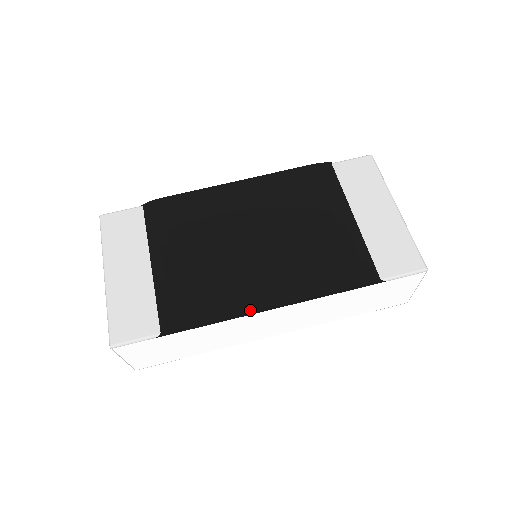
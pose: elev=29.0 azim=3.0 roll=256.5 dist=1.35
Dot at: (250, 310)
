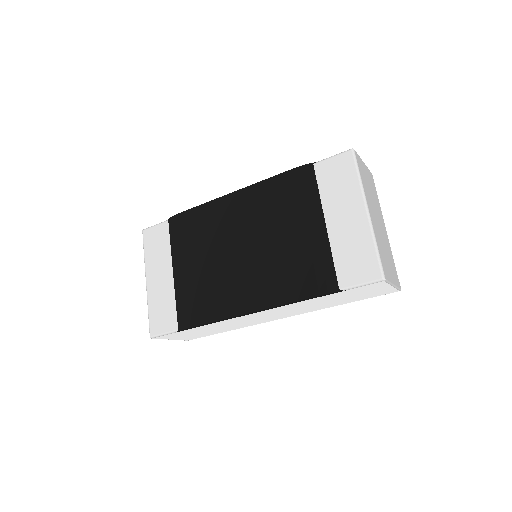
Dot at: (234, 315)
